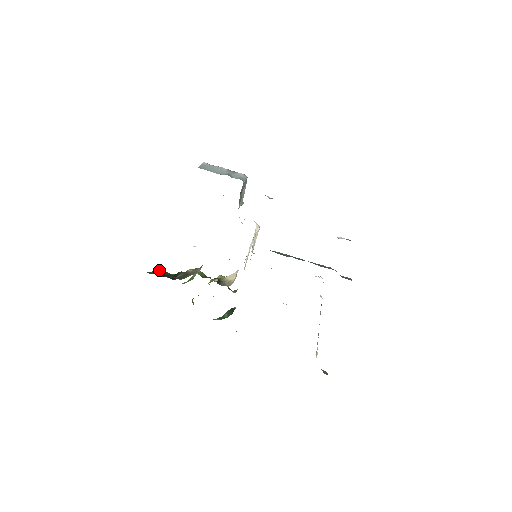
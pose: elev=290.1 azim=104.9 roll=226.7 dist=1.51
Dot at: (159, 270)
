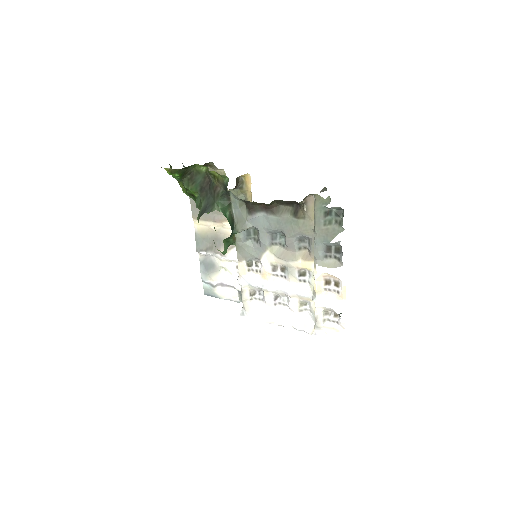
Dot at: occluded
